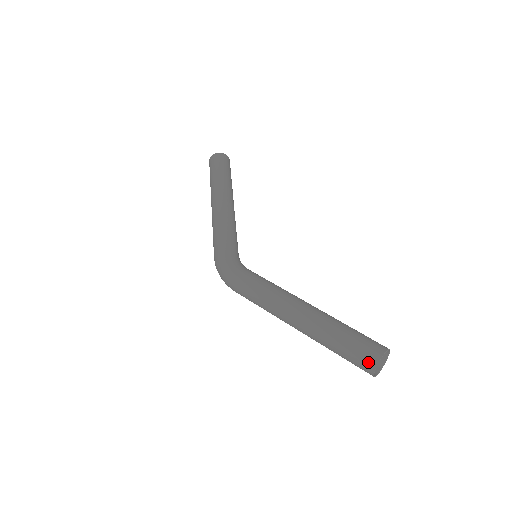
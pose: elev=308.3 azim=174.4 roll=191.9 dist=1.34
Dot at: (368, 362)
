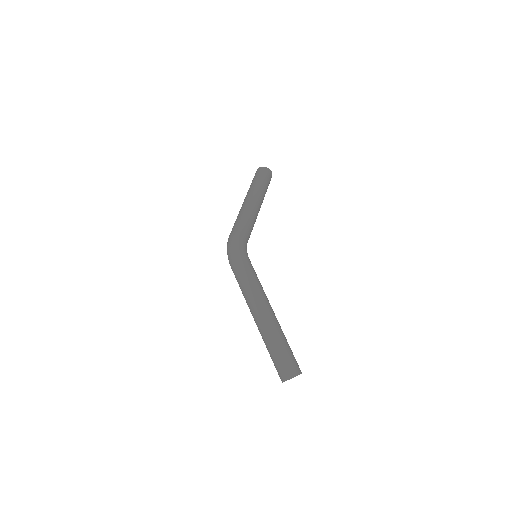
Dot at: (289, 372)
